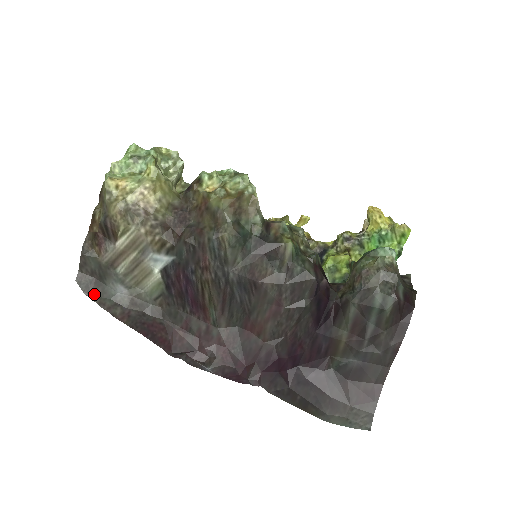
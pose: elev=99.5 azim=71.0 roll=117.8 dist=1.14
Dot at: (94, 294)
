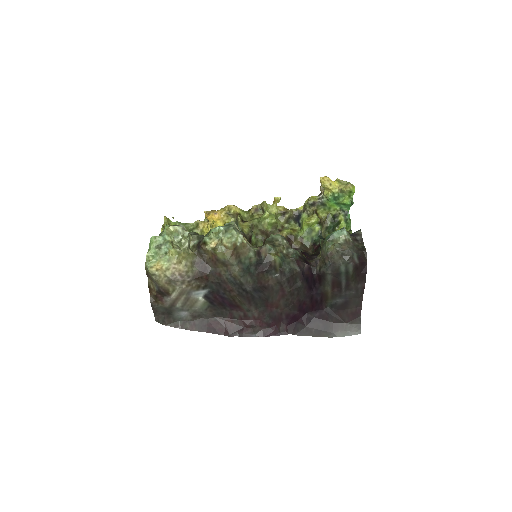
Dot at: (169, 323)
